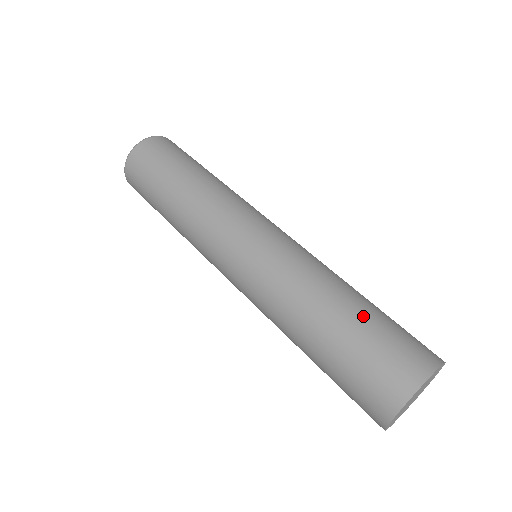
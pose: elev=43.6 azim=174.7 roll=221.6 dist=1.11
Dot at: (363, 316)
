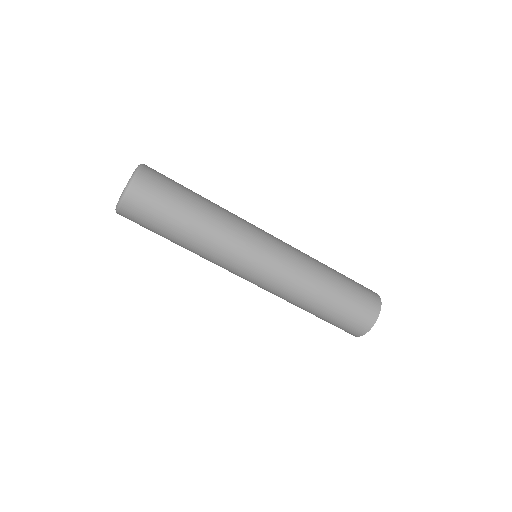
Dot at: (345, 279)
